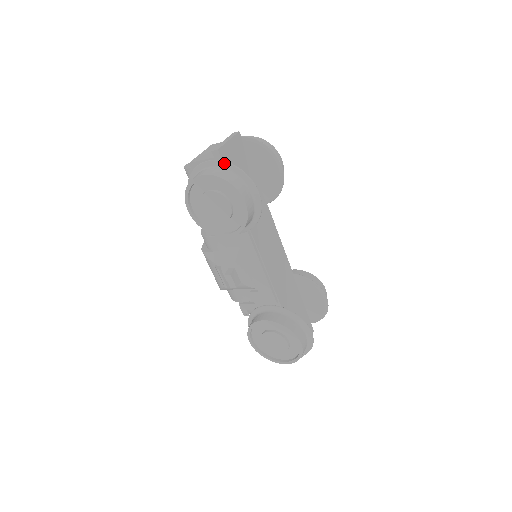
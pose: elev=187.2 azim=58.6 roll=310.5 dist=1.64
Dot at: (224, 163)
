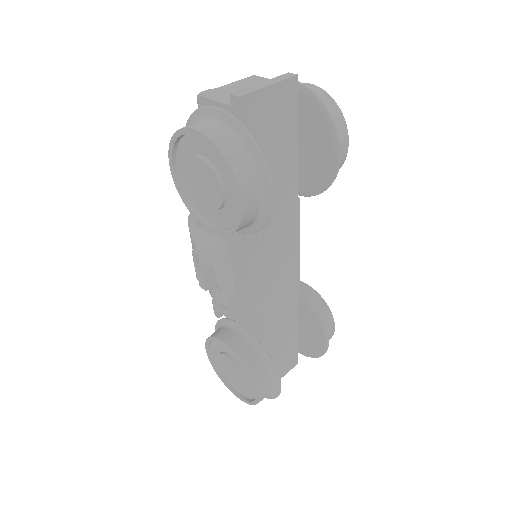
Dot at: (238, 124)
